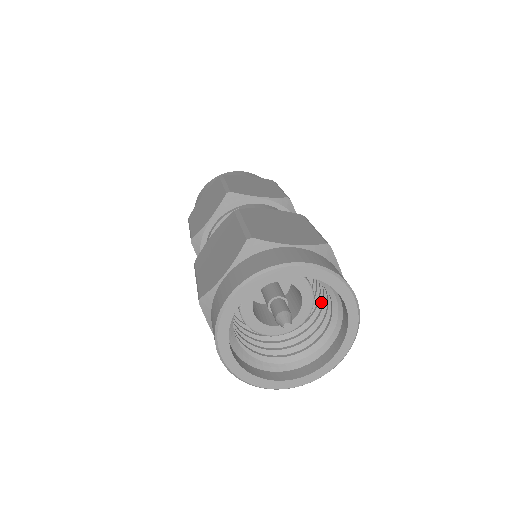
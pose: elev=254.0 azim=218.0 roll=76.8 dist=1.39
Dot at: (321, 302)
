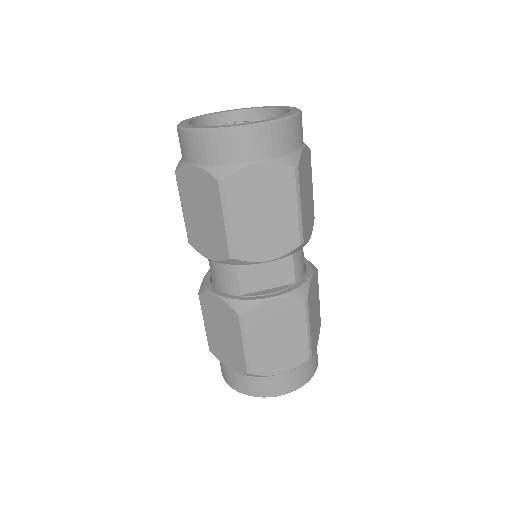
Dot at: occluded
